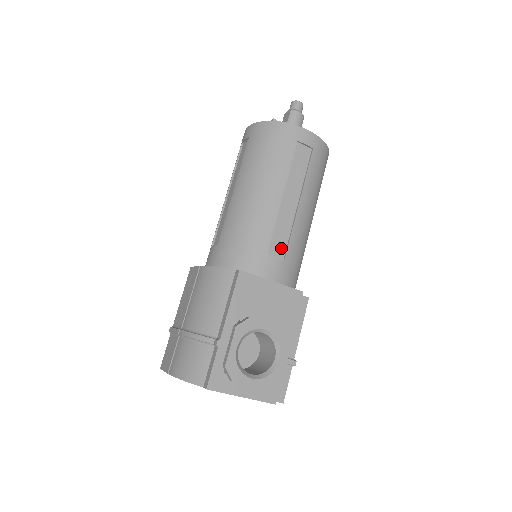
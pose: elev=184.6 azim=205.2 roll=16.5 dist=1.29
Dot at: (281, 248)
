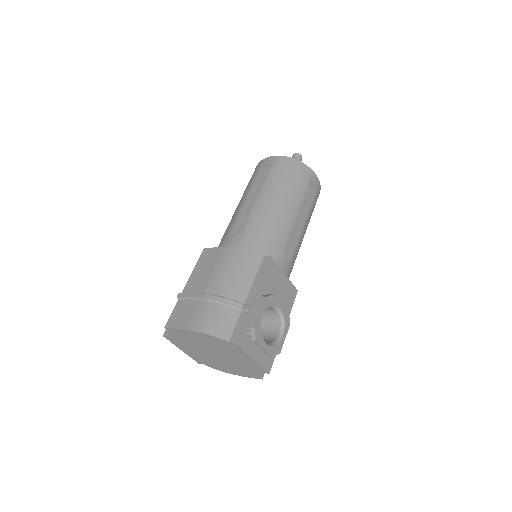
Dot at: (289, 252)
